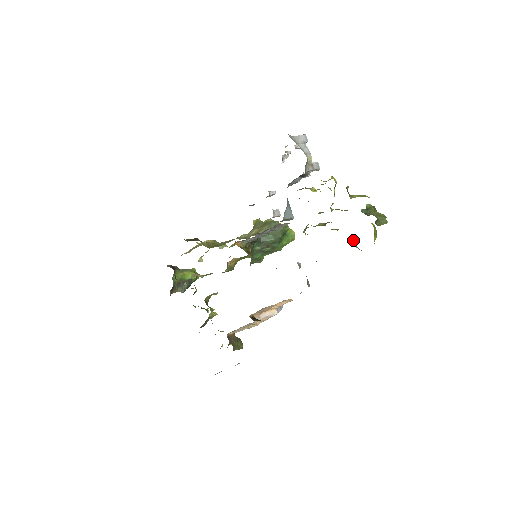
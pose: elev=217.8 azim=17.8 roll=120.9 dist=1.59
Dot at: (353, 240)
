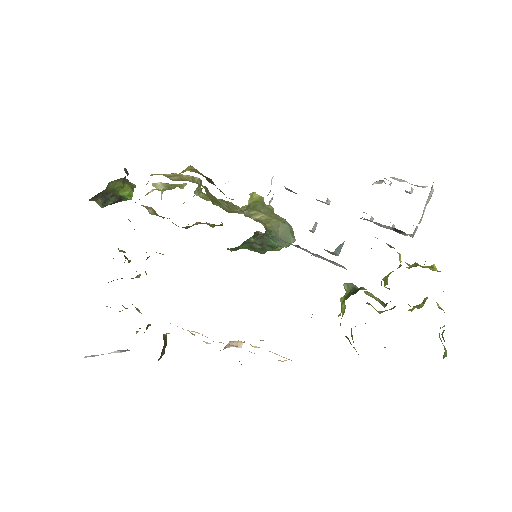
Dot at: occluded
